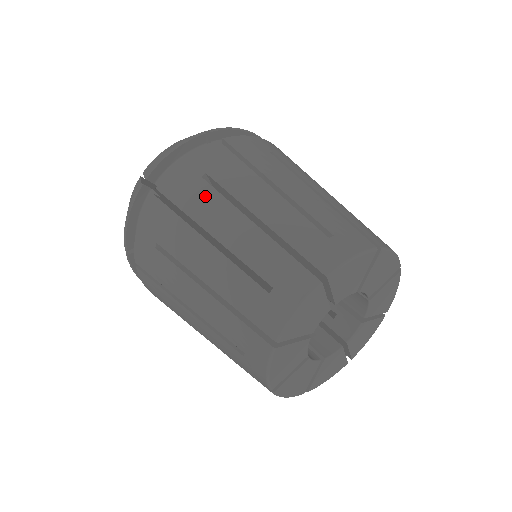
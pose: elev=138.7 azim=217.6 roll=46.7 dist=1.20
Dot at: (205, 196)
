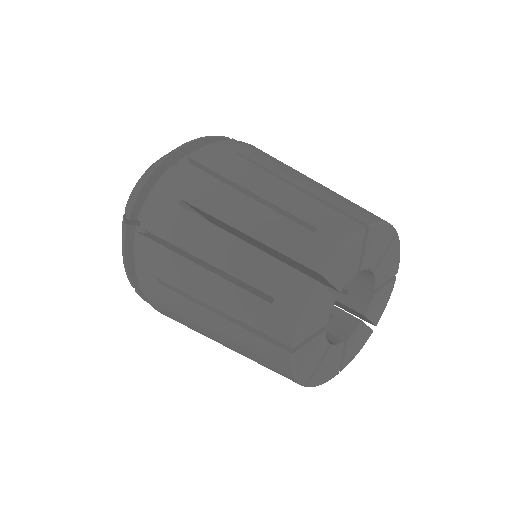
Dot at: (241, 165)
